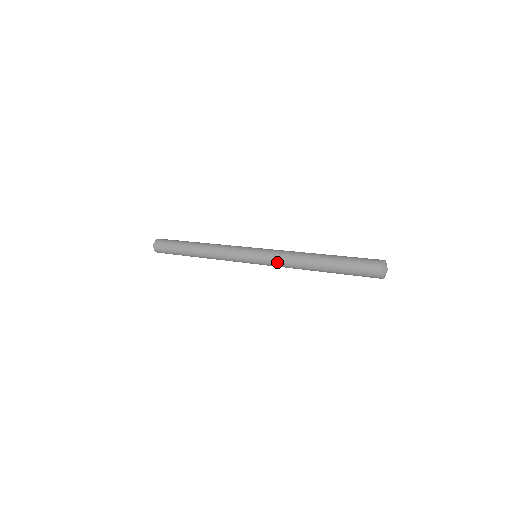
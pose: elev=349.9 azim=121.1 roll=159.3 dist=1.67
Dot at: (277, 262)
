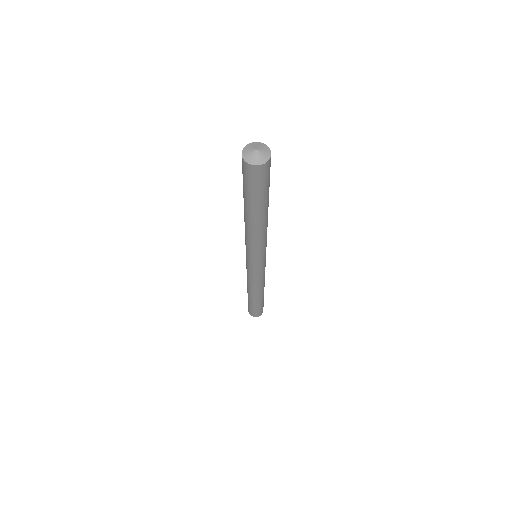
Dot at: occluded
